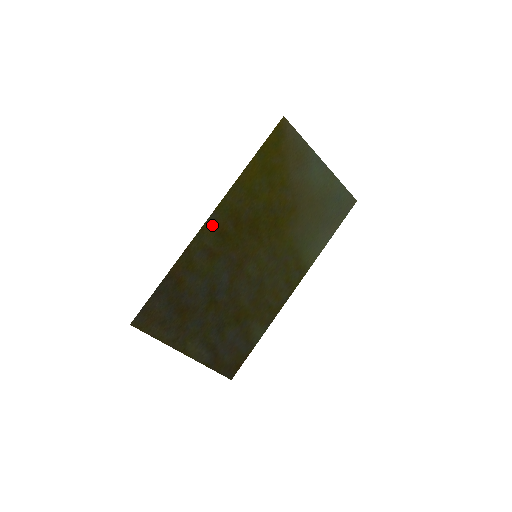
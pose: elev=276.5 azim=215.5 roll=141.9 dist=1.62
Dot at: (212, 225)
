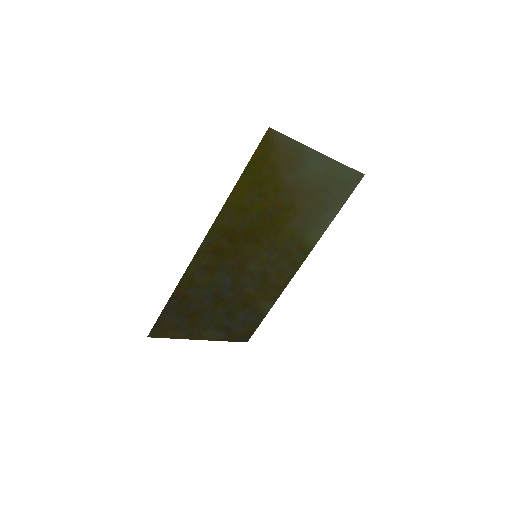
Dot at: (206, 248)
